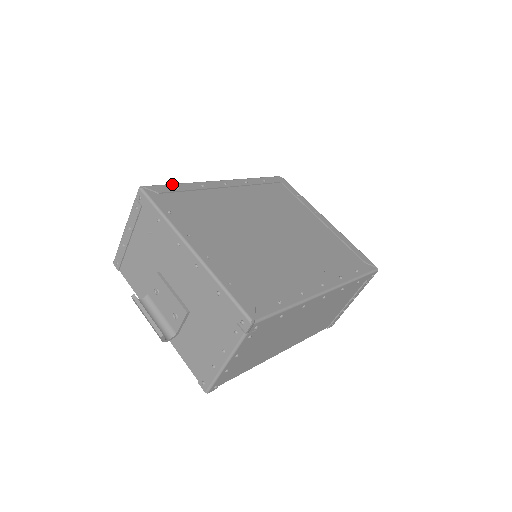
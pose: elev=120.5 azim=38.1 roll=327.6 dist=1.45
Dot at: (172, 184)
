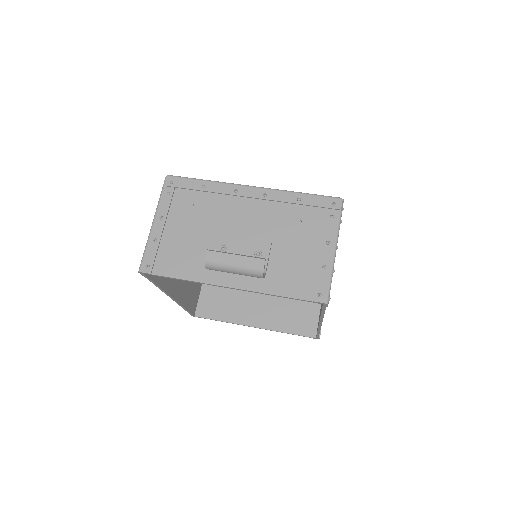
Dot at: occluded
